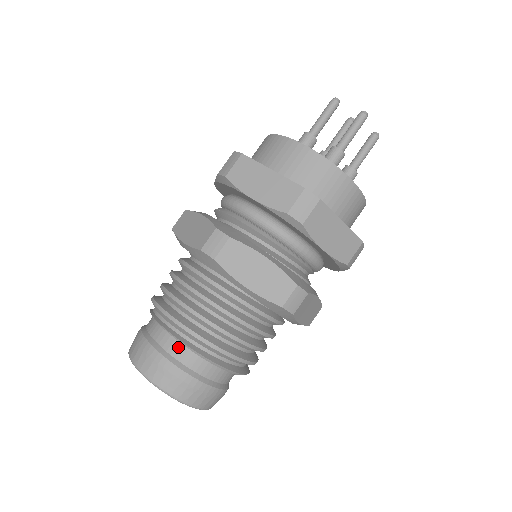
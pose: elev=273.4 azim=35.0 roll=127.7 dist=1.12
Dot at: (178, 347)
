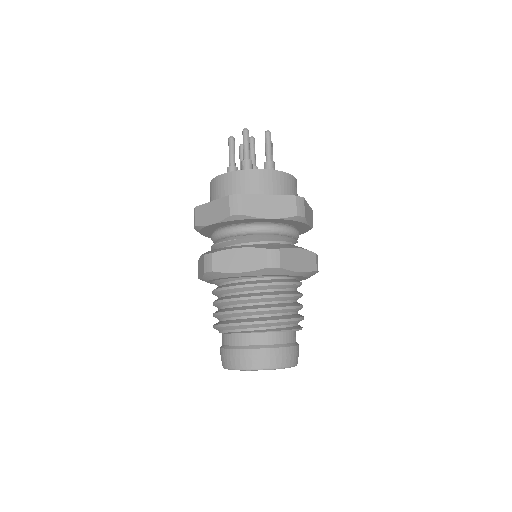
Dot at: (277, 336)
